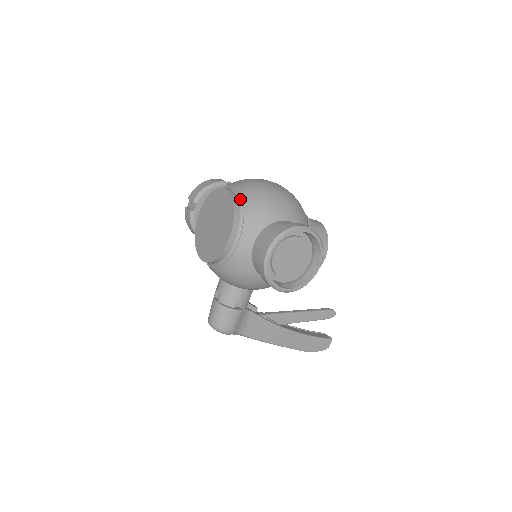
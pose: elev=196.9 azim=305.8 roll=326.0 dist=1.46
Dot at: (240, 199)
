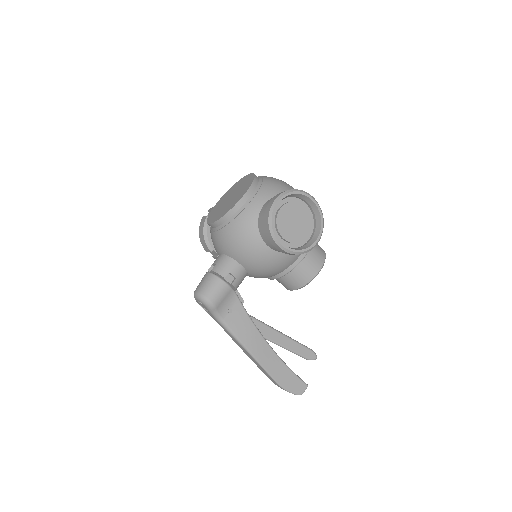
Dot at: (261, 178)
